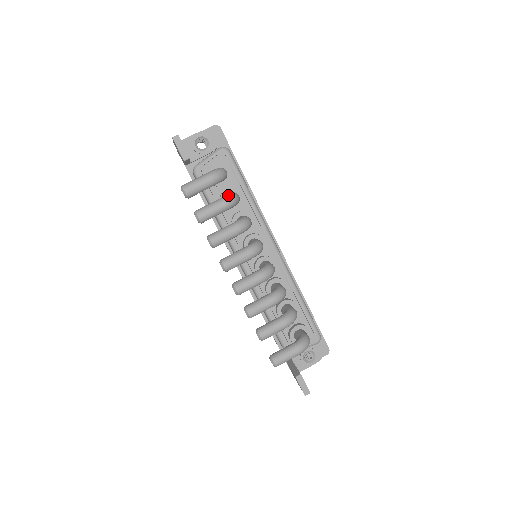
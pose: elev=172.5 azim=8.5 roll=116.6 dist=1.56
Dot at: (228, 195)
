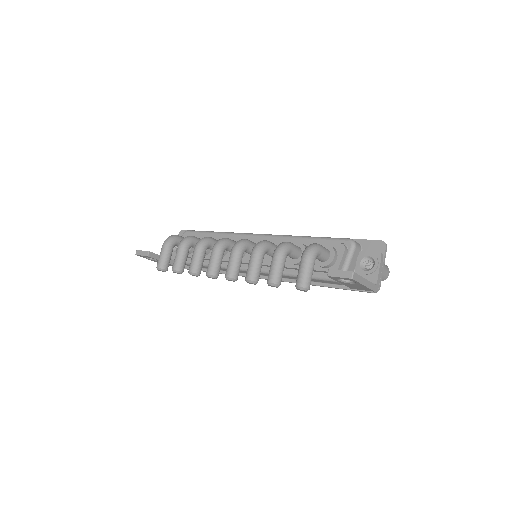
Dot at: occluded
